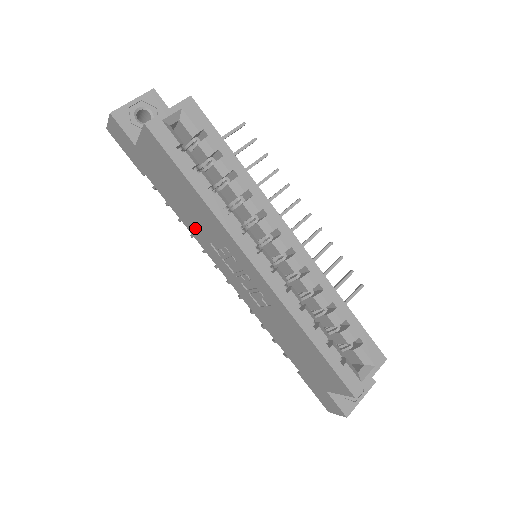
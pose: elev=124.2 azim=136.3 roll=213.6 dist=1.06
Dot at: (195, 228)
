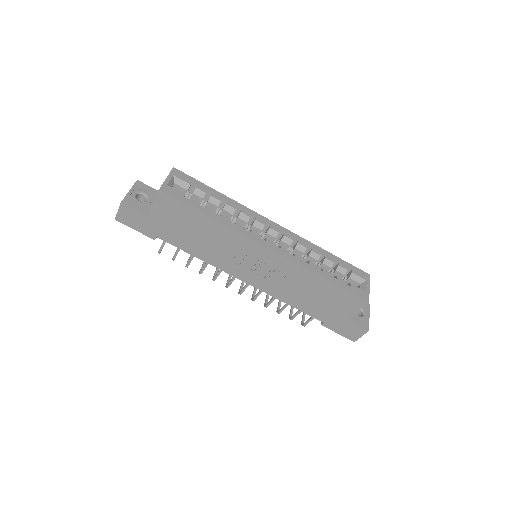
Dot at: (210, 254)
